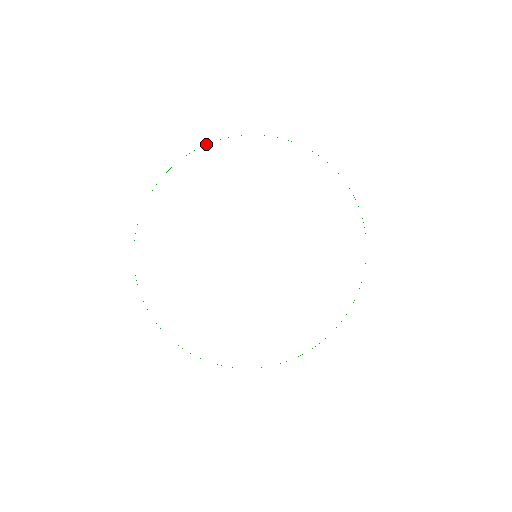
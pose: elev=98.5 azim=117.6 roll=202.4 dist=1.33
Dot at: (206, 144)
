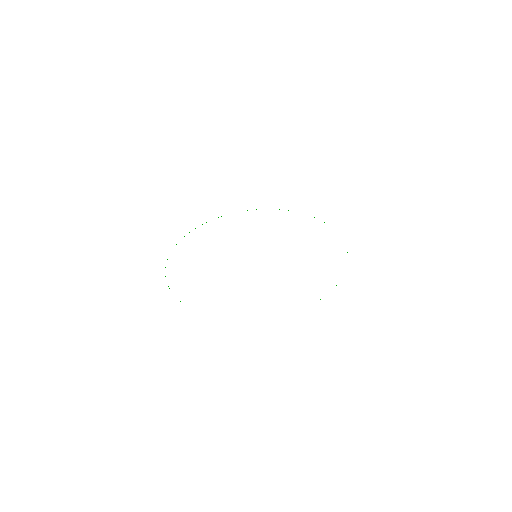
Dot at: occluded
